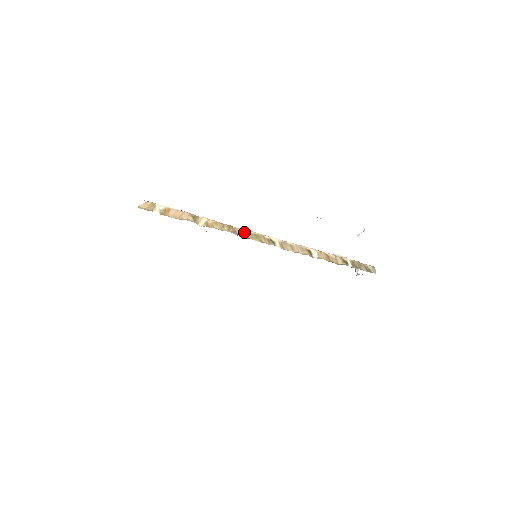
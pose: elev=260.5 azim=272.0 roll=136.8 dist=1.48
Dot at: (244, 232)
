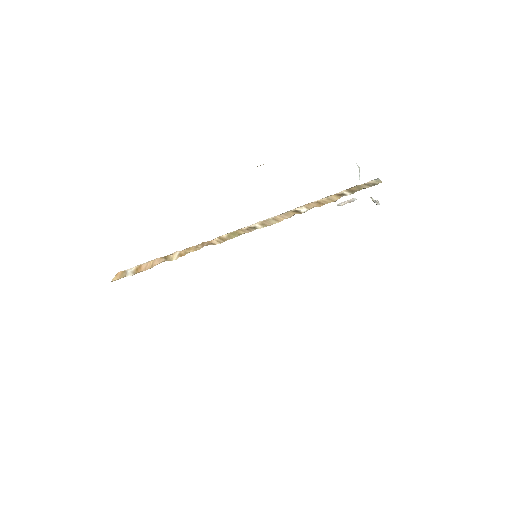
Dot at: (220, 238)
